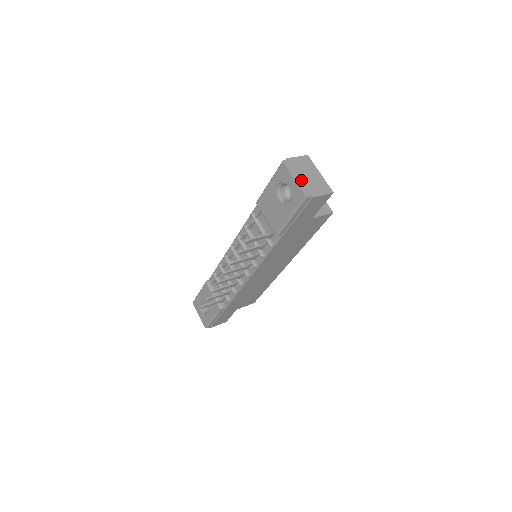
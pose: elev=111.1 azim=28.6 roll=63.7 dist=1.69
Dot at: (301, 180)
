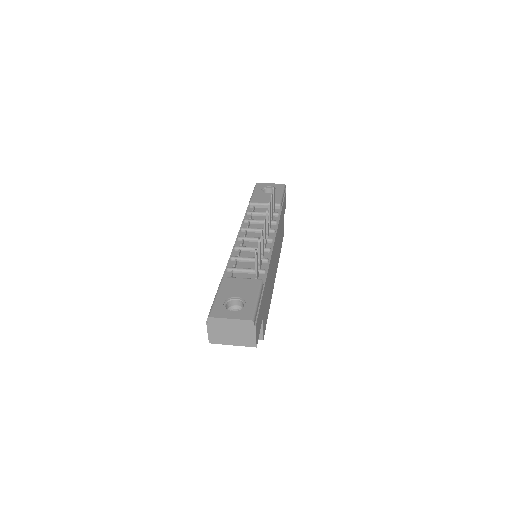
Dot at: occluded
